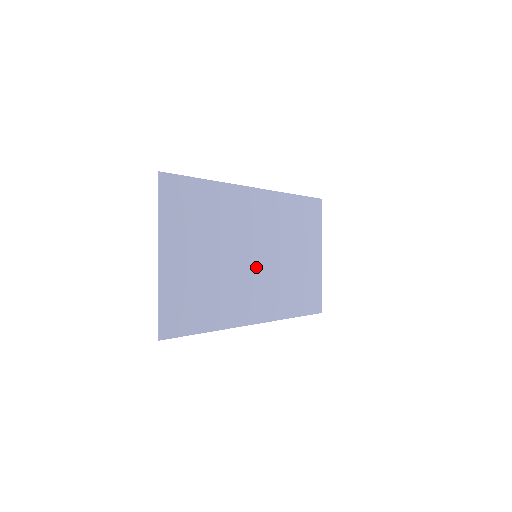
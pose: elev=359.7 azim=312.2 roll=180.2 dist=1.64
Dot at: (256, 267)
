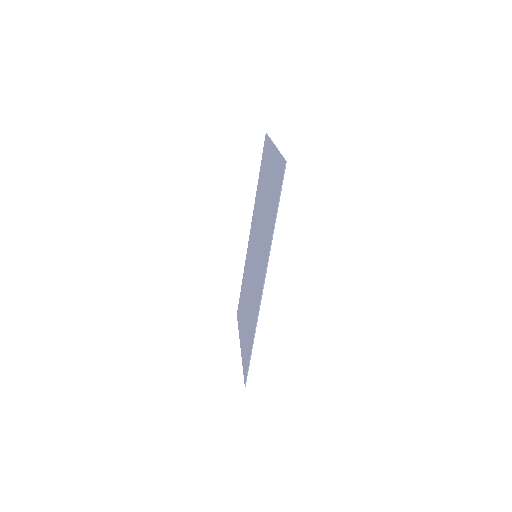
Dot at: occluded
